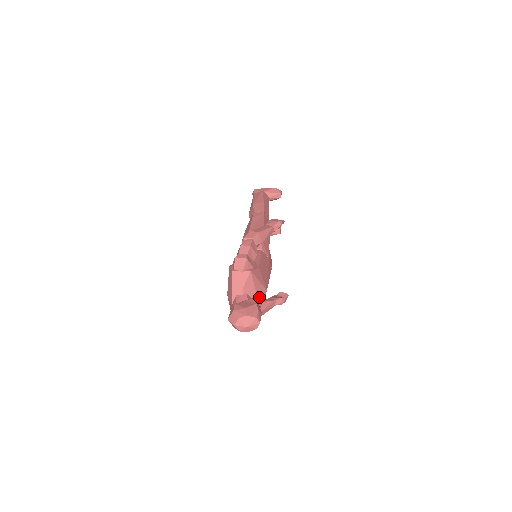
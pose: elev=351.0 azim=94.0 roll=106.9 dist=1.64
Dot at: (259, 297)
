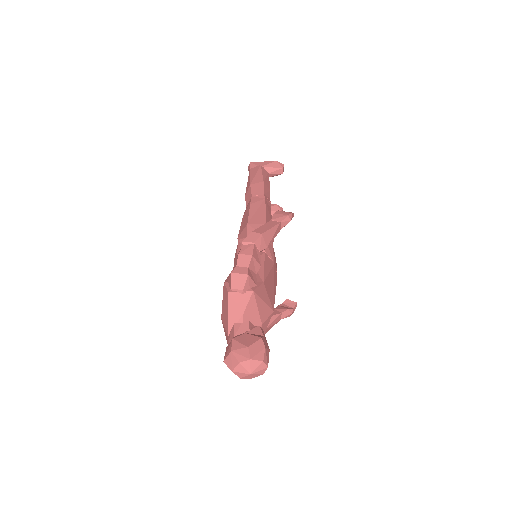
Dot at: (264, 322)
